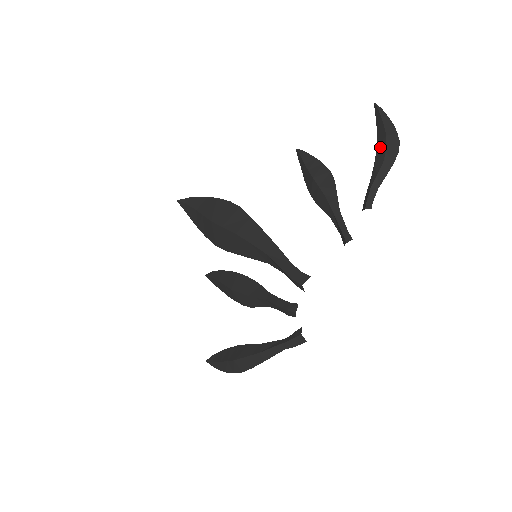
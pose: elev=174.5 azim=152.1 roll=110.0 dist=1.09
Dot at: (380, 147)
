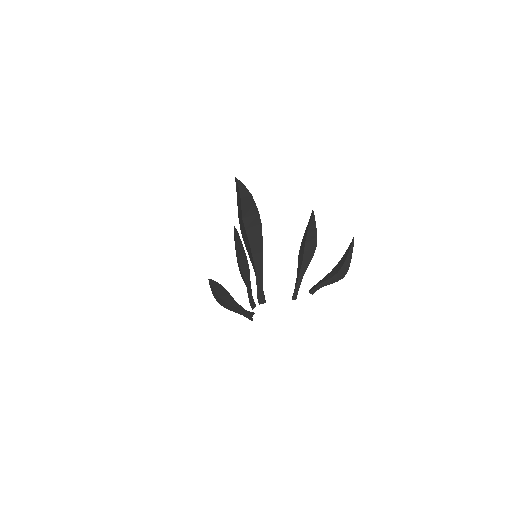
Dot at: (338, 267)
